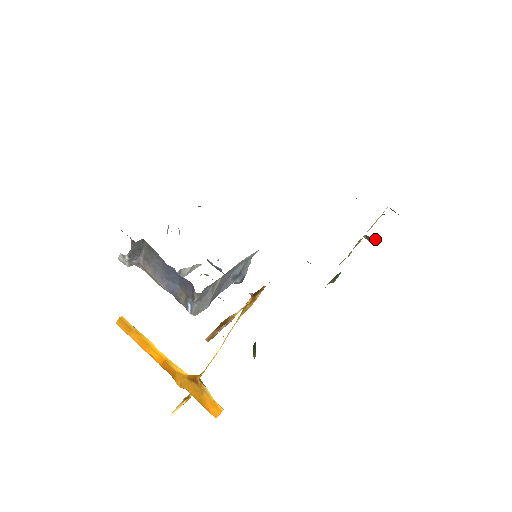
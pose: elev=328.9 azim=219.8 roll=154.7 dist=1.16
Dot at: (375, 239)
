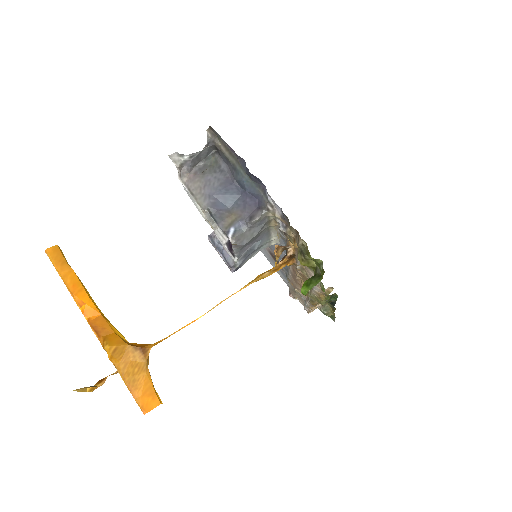
Dot at: (330, 309)
